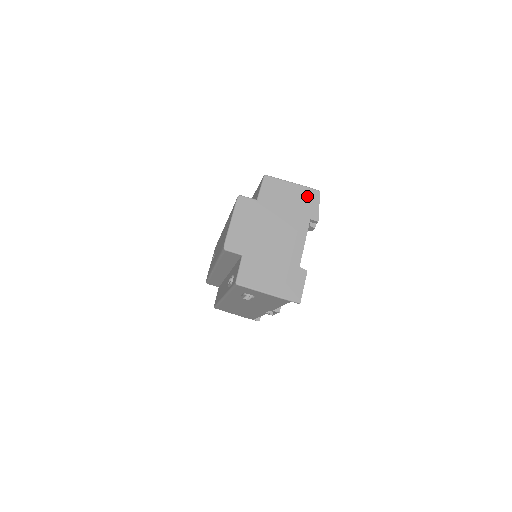
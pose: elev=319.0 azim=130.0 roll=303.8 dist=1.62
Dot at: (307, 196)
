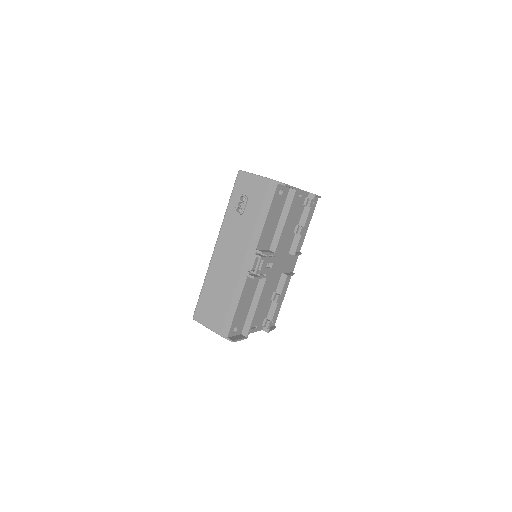
Dot at: occluded
